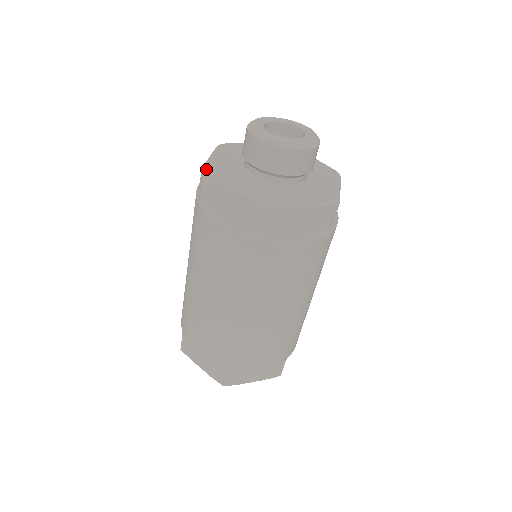
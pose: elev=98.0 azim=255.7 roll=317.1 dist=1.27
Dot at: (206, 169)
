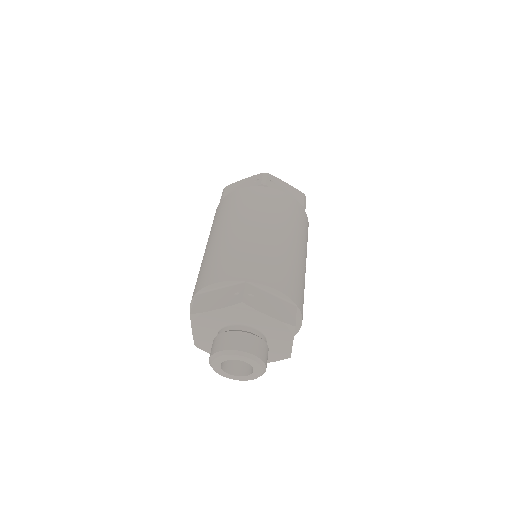
Dot at: occluded
